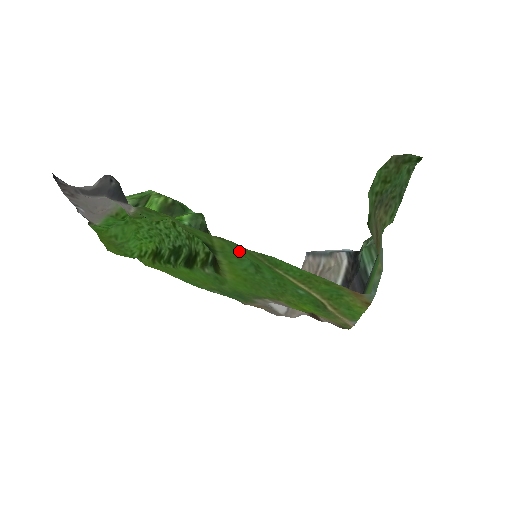
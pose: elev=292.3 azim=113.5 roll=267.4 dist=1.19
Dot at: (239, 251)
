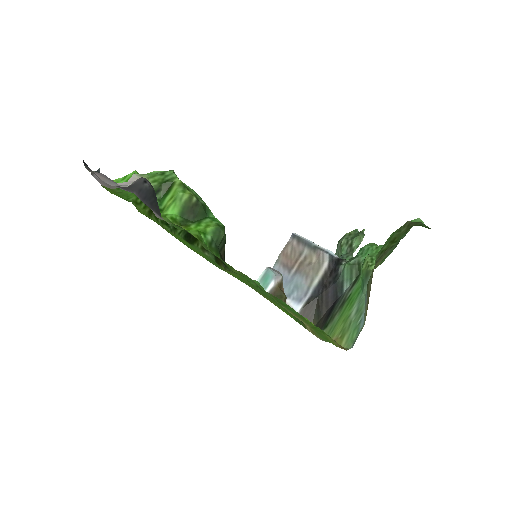
Dot at: (253, 281)
